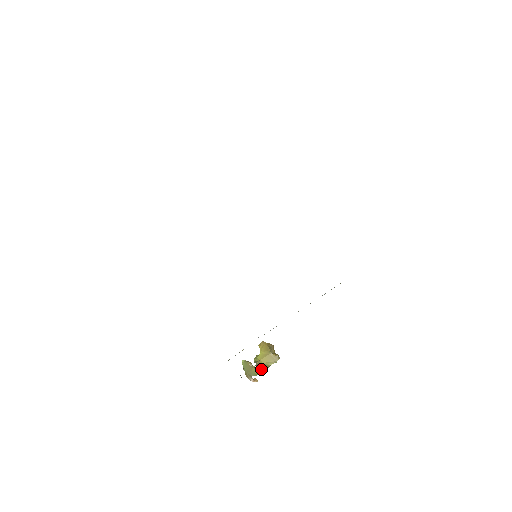
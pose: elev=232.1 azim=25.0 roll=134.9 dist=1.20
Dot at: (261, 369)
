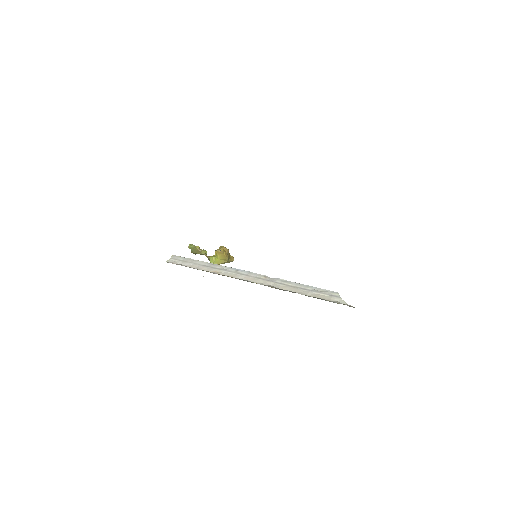
Dot at: occluded
